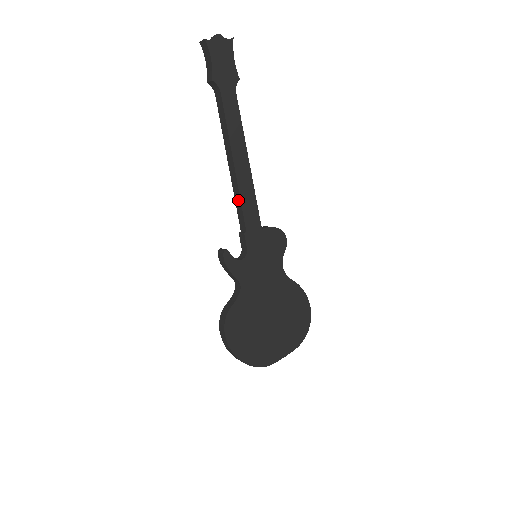
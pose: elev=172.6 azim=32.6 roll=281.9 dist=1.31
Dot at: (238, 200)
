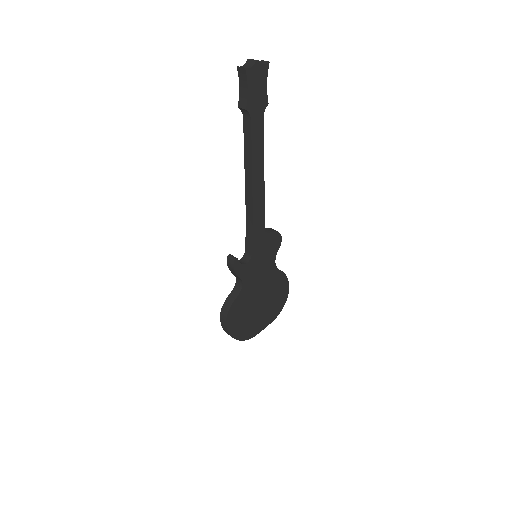
Dot at: (250, 213)
